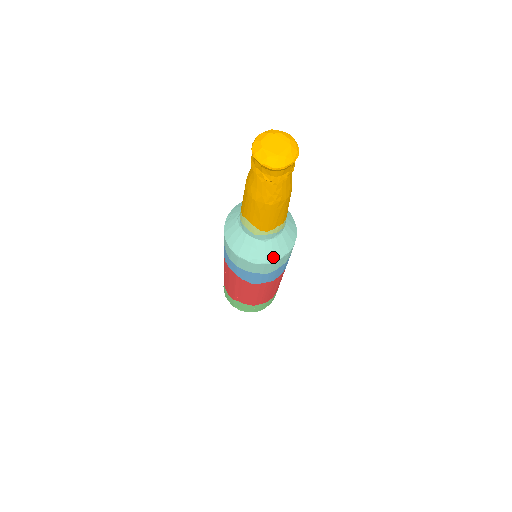
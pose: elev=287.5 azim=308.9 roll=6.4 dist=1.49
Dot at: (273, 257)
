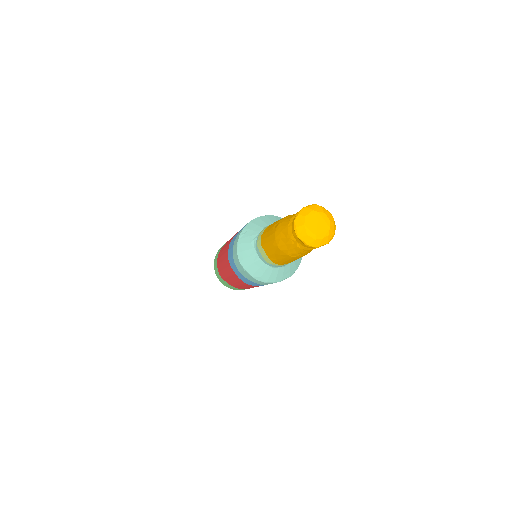
Dot at: (276, 279)
